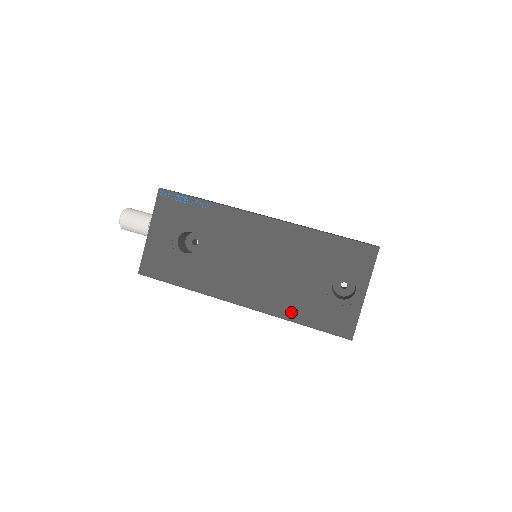
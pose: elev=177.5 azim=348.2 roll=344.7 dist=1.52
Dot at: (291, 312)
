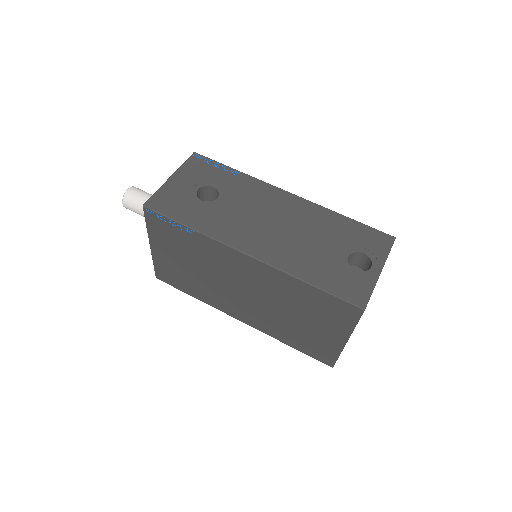
Dot at: (302, 271)
